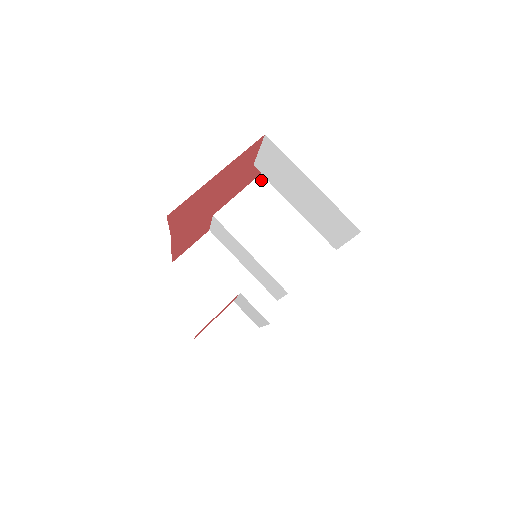
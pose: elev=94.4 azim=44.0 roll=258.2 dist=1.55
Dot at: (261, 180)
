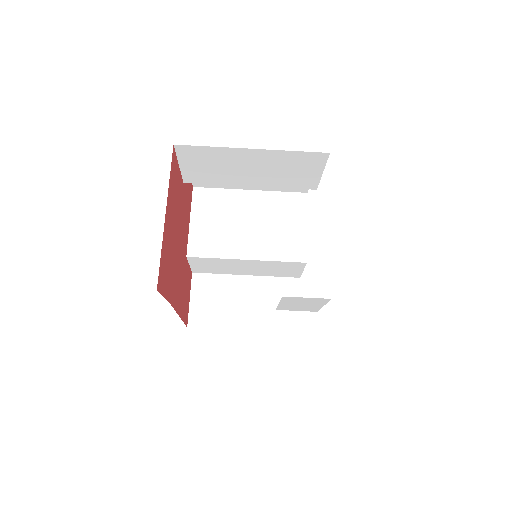
Dot at: (198, 192)
